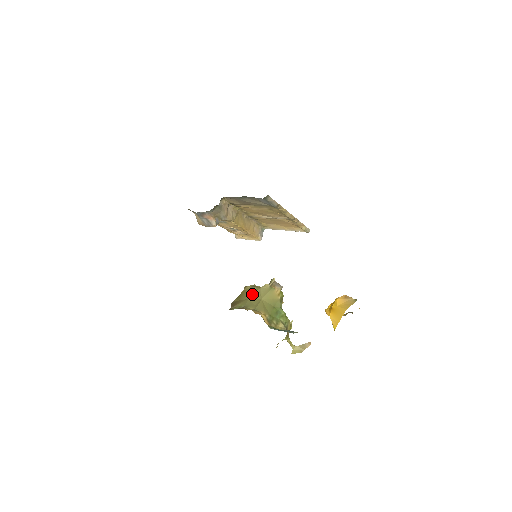
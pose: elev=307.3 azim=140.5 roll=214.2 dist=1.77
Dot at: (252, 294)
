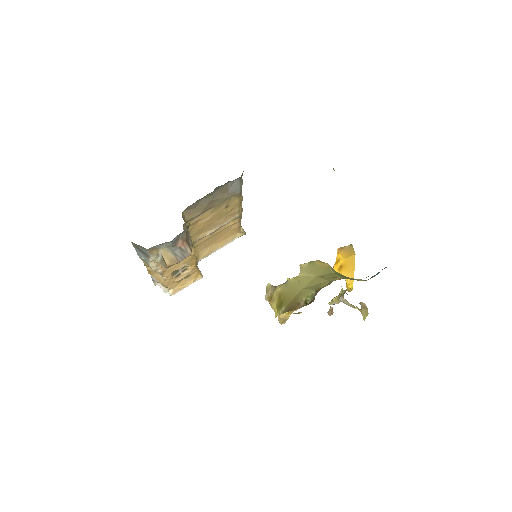
Dot at: (299, 283)
